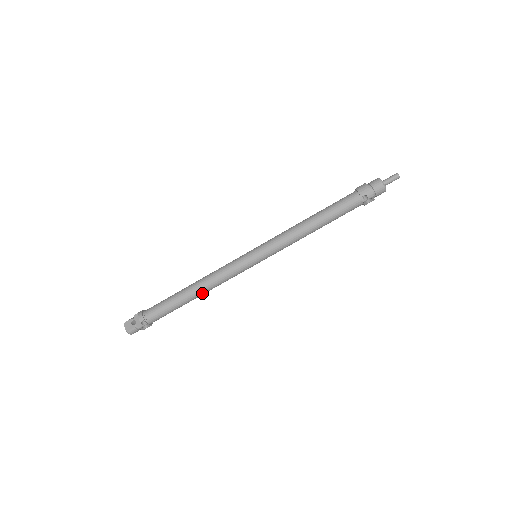
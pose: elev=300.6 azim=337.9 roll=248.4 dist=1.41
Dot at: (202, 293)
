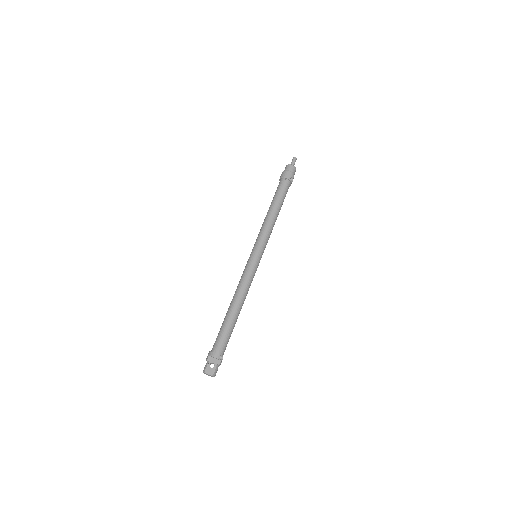
Dot at: (242, 305)
